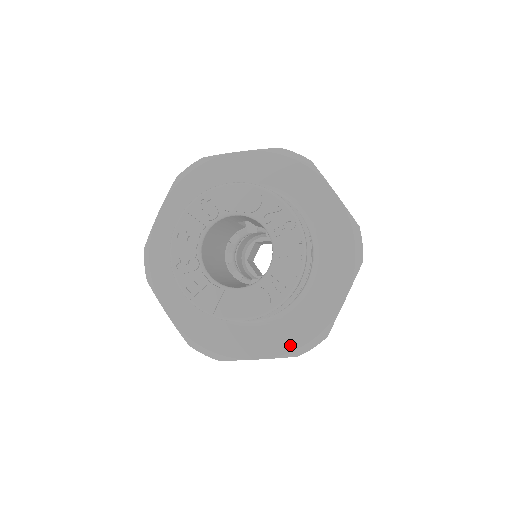
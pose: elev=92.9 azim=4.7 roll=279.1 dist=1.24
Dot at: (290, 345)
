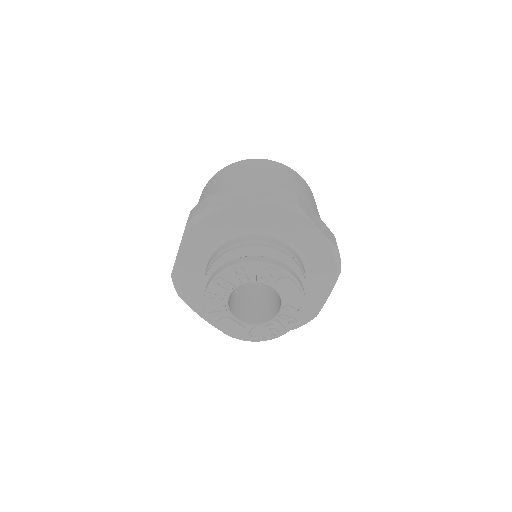
Dot at: occluded
